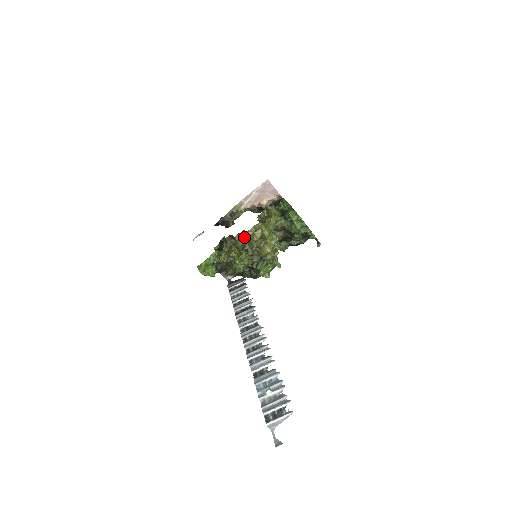
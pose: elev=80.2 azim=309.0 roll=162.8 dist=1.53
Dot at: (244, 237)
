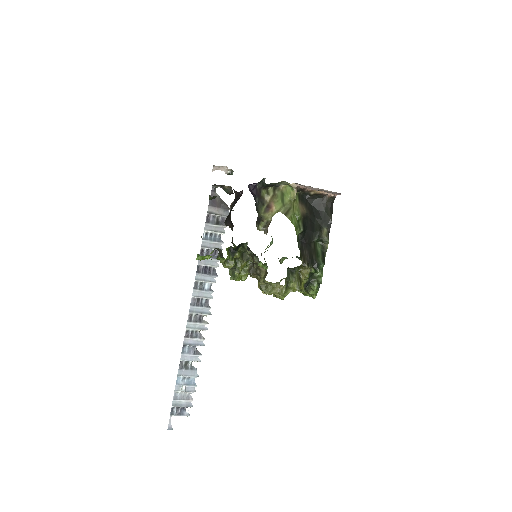
Dot at: (261, 272)
